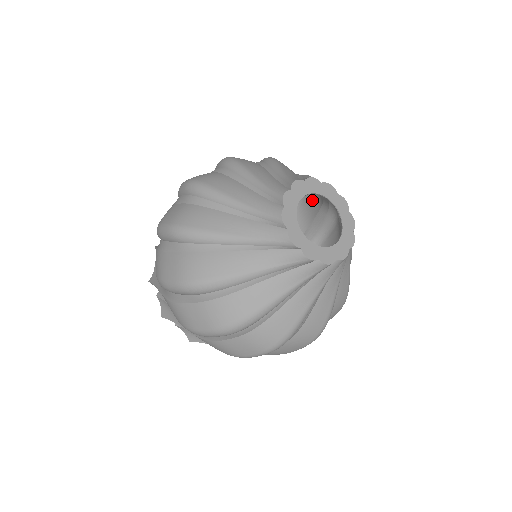
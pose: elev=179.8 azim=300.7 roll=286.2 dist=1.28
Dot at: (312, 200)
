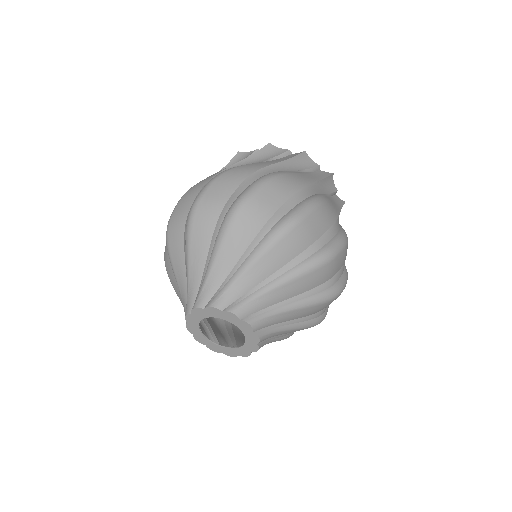
Dot at: (314, 224)
